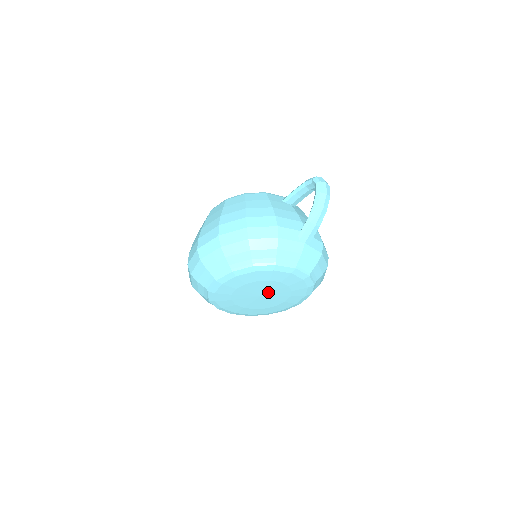
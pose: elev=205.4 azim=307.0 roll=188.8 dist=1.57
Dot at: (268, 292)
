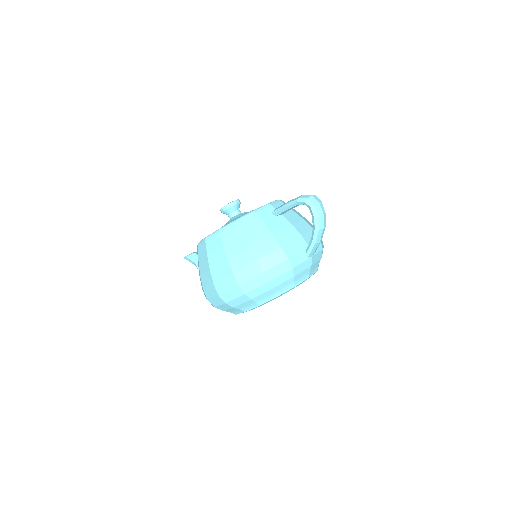
Dot at: occluded
